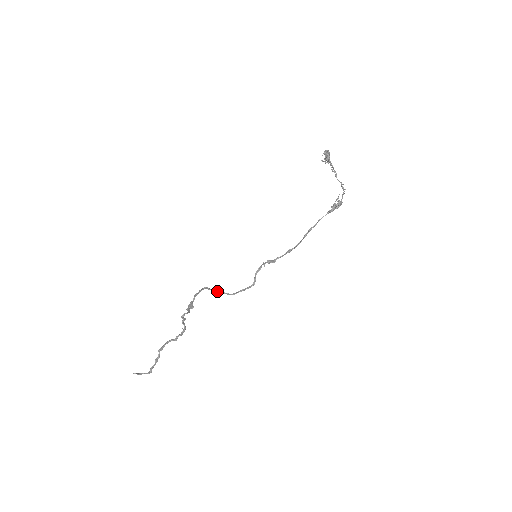
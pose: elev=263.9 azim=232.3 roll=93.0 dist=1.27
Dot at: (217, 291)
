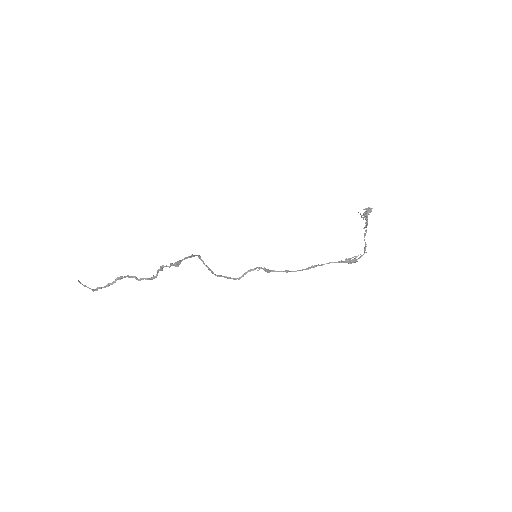
Dot at: occluded
